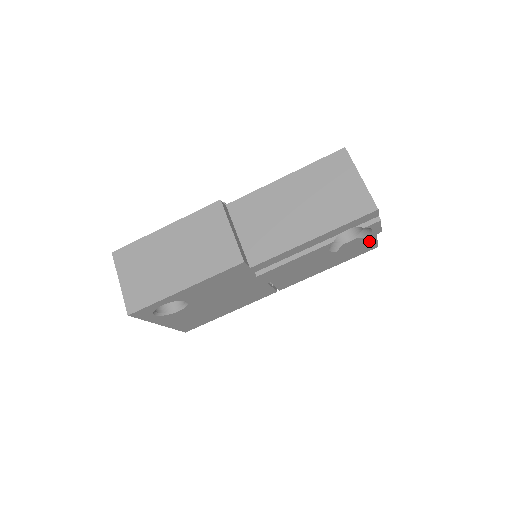
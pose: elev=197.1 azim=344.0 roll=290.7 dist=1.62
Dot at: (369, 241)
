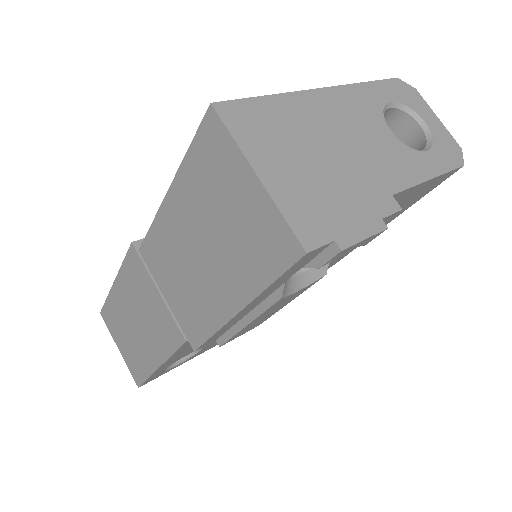
Dot at: (419, 188)
